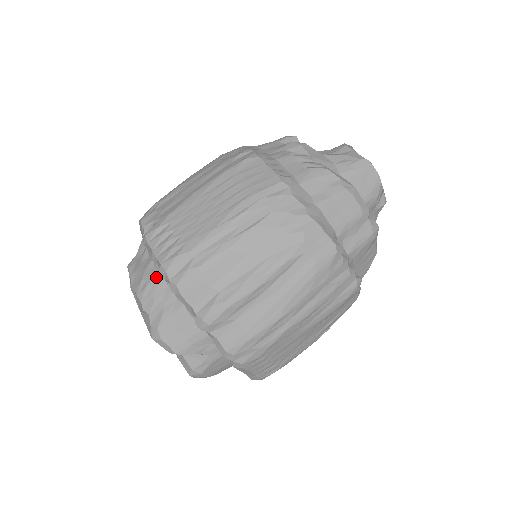
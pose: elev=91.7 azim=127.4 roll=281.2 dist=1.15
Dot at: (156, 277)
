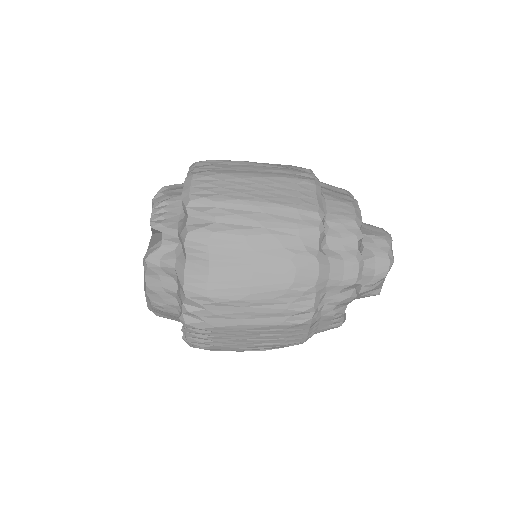
Dot at: (175, 315)
